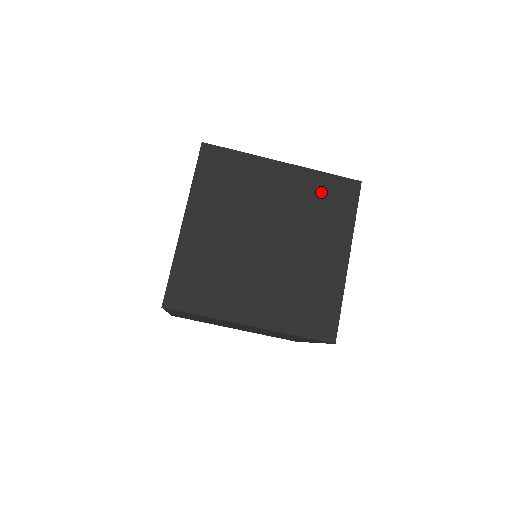
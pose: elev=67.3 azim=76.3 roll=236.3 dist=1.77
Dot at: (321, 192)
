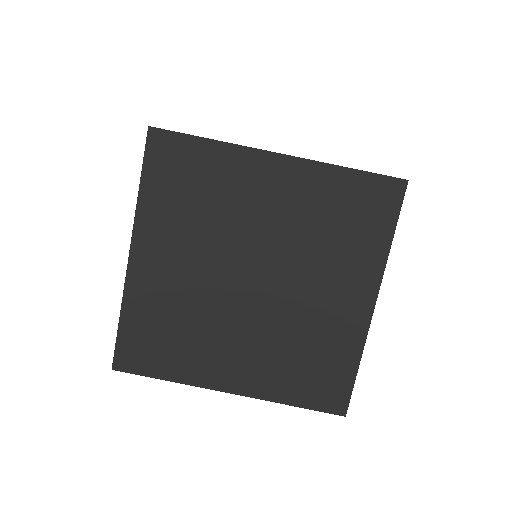
Dot at: occluded
